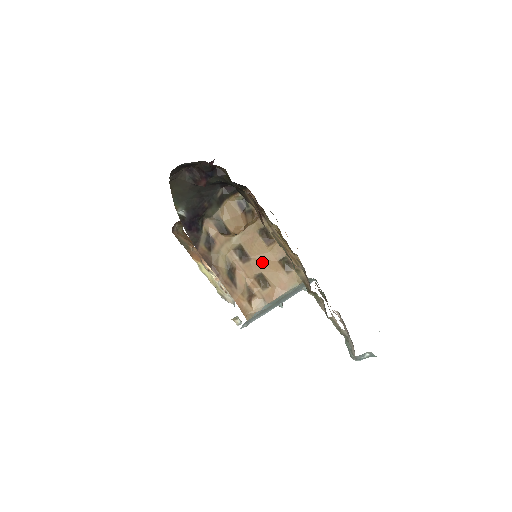
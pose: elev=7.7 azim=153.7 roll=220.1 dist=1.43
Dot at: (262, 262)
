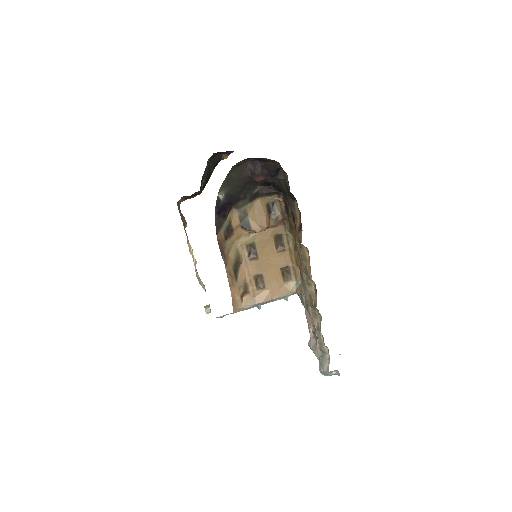
Dot at: (267, 265)
